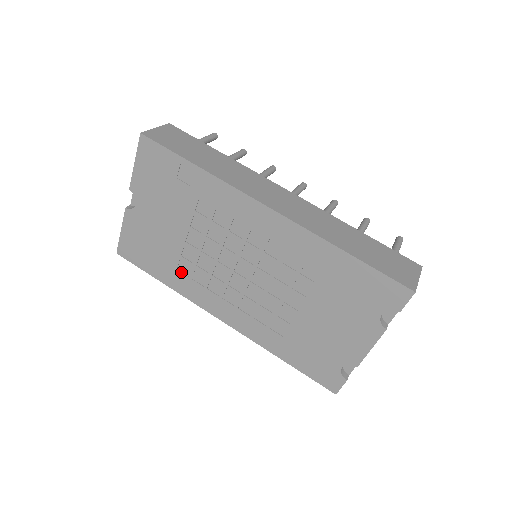
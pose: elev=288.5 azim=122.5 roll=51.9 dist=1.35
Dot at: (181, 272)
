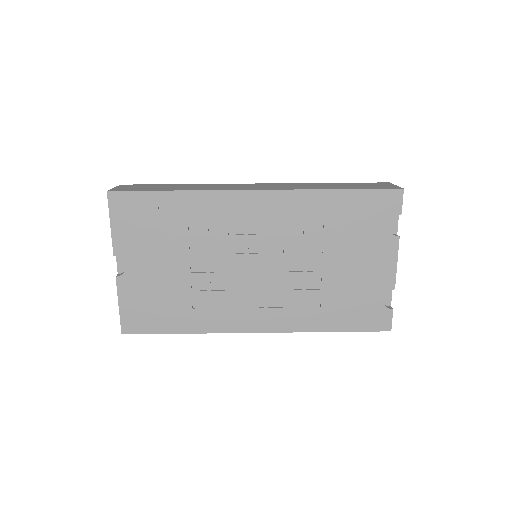
Dot at: (198, 308)
